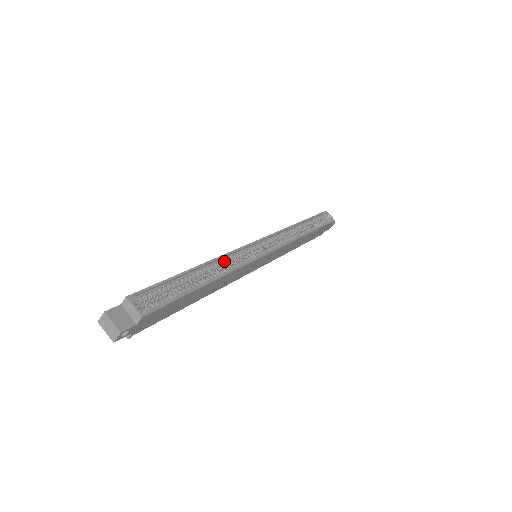
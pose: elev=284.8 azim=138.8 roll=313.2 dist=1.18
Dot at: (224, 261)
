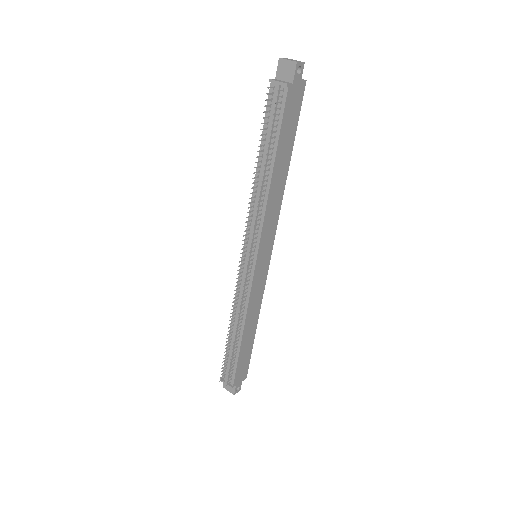
Dot at: occluded
